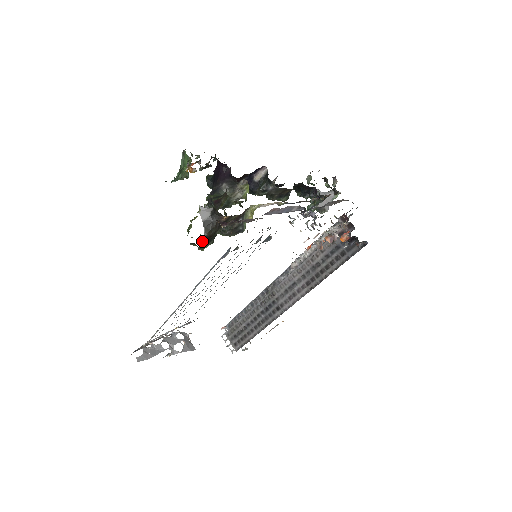
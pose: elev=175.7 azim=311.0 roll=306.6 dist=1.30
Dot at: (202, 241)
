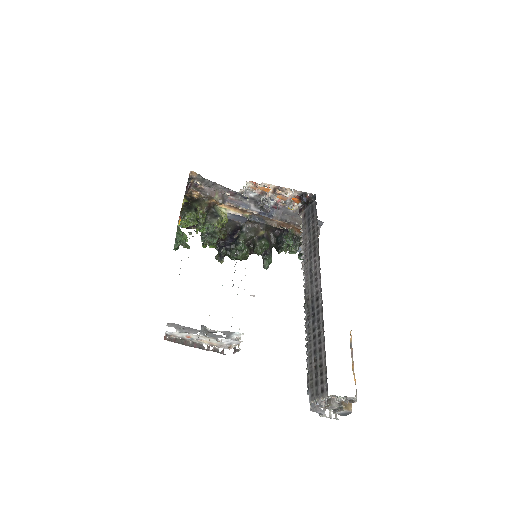
Dot at: (191, 223)
